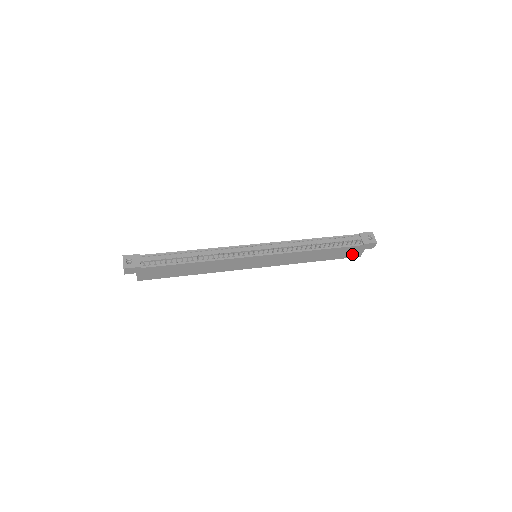
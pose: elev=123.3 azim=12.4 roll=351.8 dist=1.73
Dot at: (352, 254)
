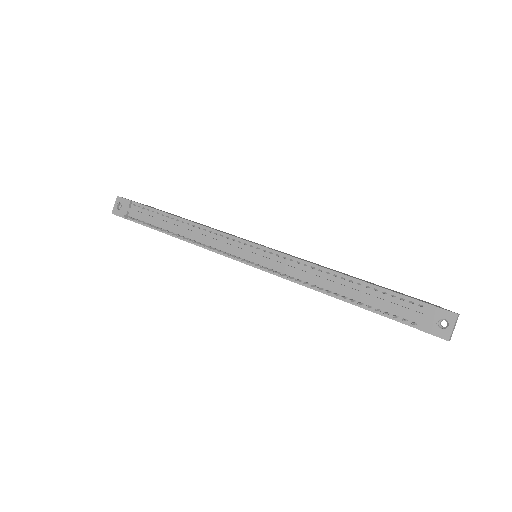
Dot at: occluded
